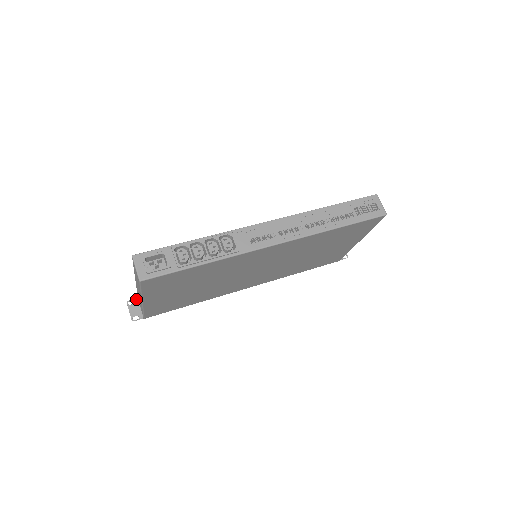
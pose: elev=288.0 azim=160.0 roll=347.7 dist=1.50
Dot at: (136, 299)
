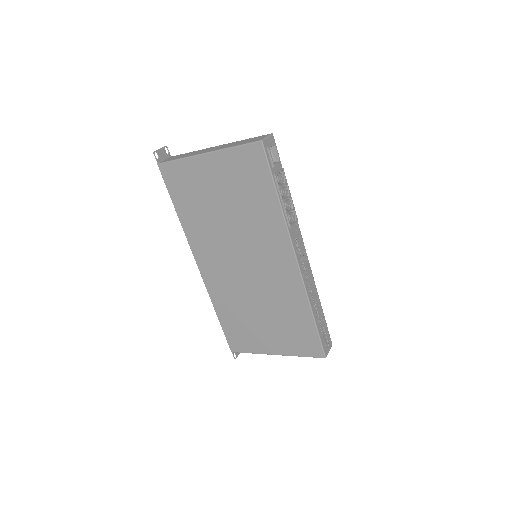
Dot at: (170, 155)
